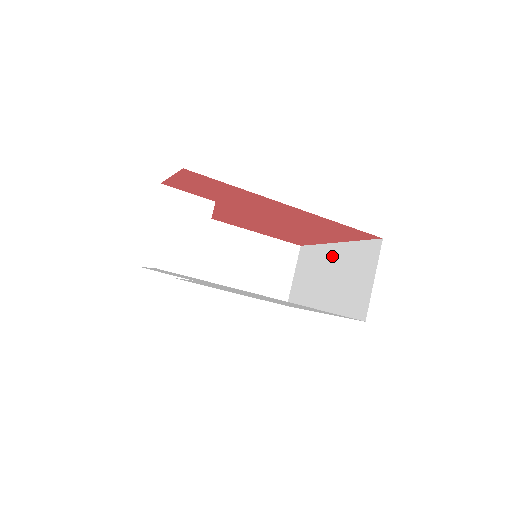
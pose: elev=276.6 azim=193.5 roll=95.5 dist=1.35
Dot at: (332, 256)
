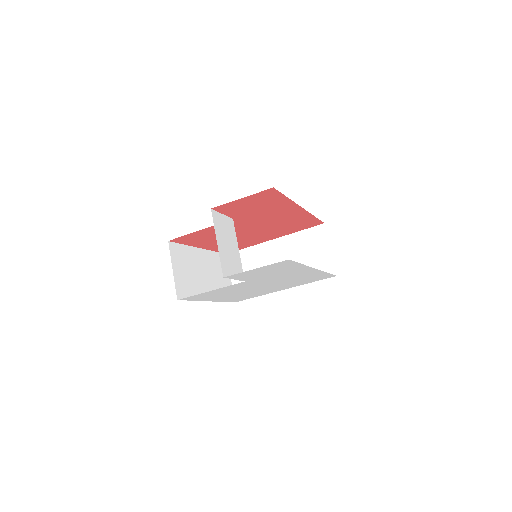
Dot at: (275, 249)
